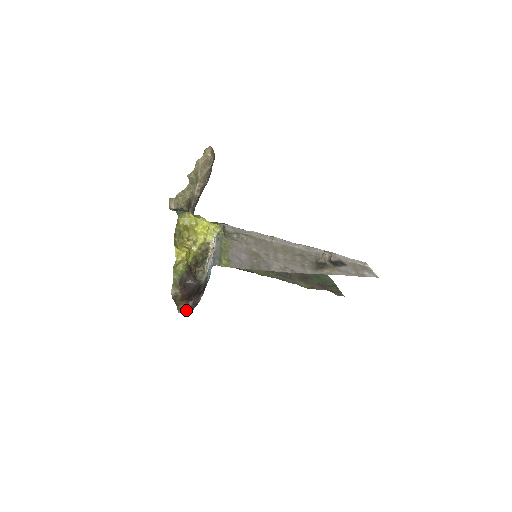
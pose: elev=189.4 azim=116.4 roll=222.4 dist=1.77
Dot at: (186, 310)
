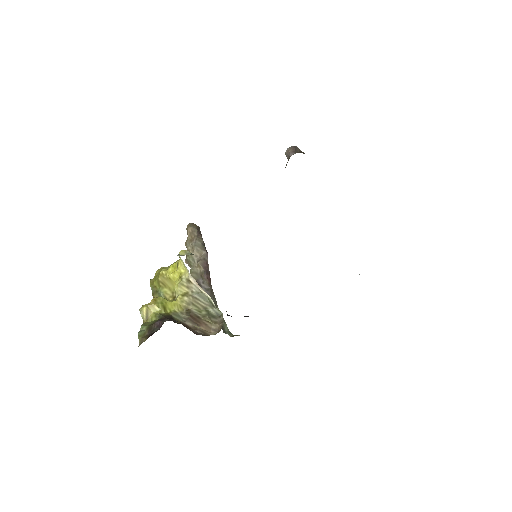
Dot at: occluded
